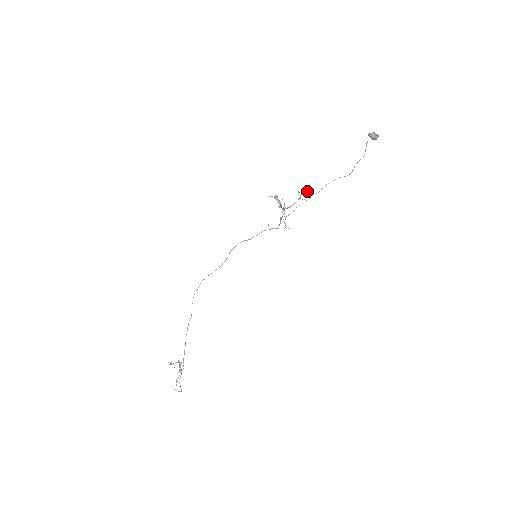
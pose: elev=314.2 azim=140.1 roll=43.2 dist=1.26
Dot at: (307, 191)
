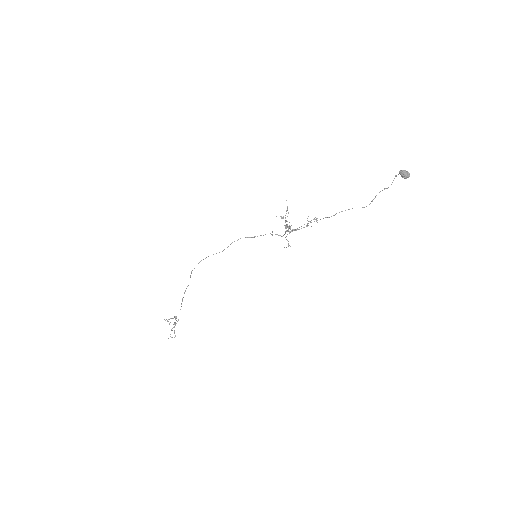
Dot at: occluded
